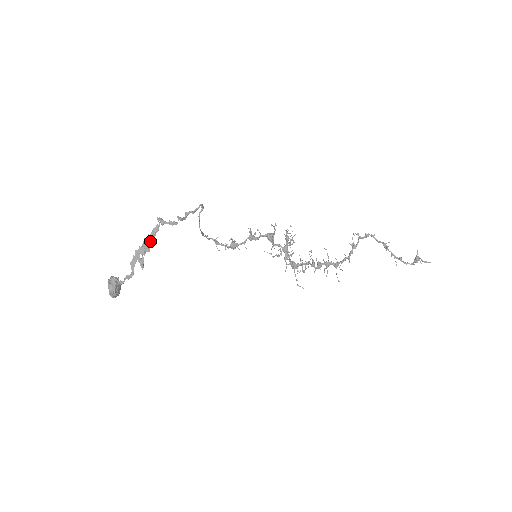
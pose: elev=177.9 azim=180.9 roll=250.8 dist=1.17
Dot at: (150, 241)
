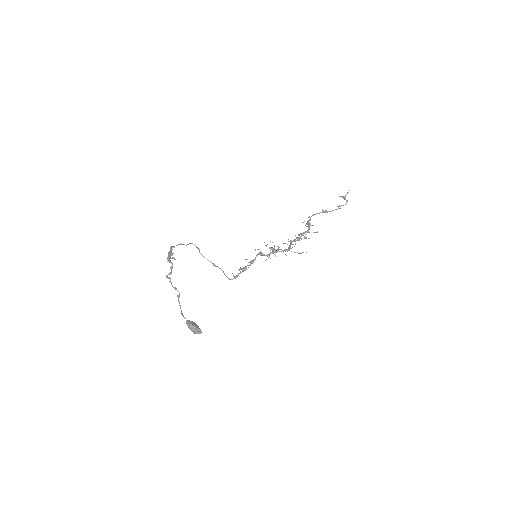
Dot at: (171, 252)
